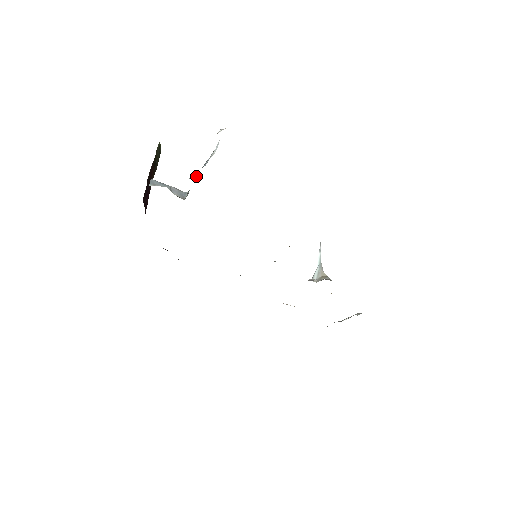
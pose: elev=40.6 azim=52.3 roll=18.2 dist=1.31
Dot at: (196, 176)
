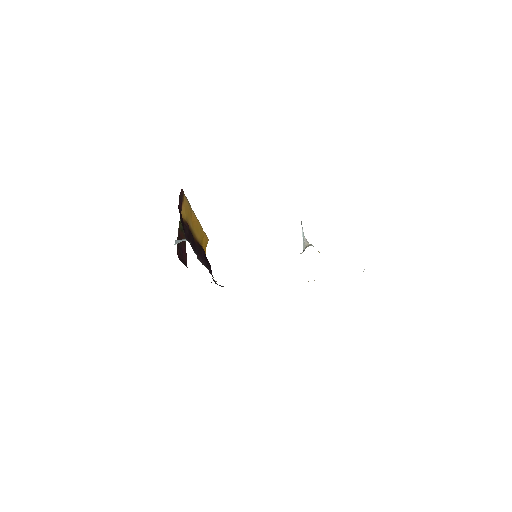
Dot at: occluded
